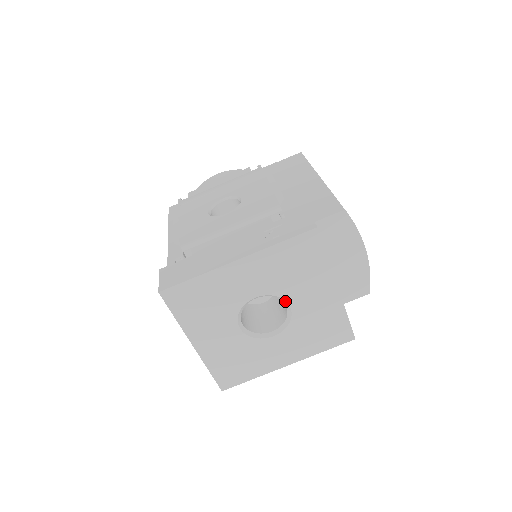
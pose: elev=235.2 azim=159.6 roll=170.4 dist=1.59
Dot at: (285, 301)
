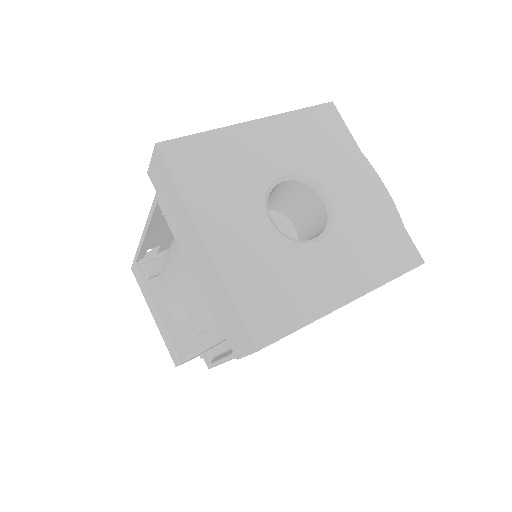
Dot at: (320, 188)
